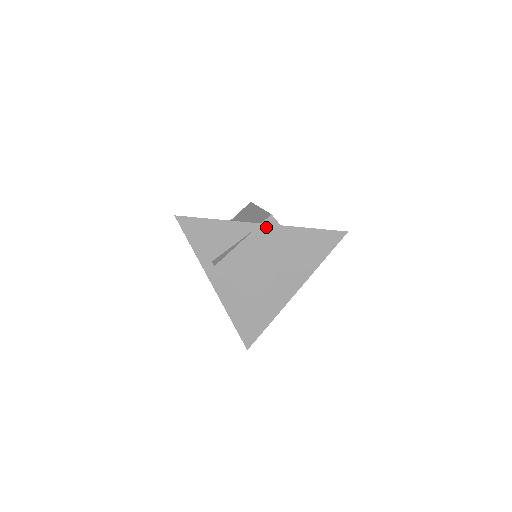
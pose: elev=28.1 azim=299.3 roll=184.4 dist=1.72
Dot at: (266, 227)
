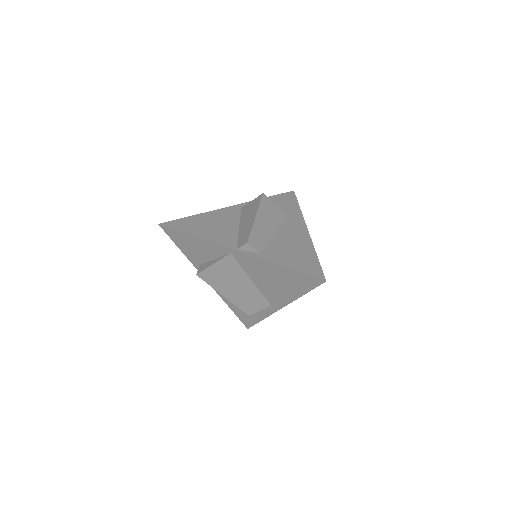
Dot at: (241, 254)
